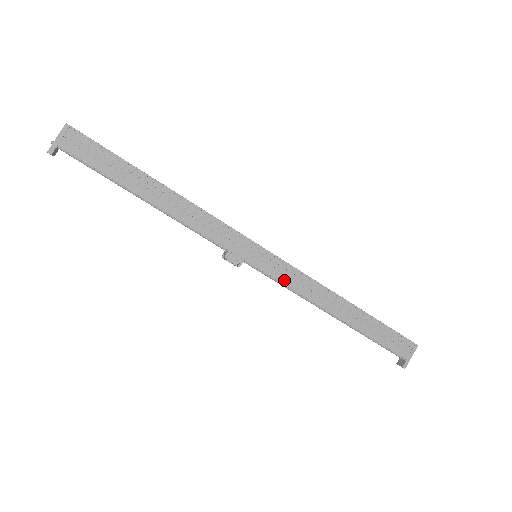
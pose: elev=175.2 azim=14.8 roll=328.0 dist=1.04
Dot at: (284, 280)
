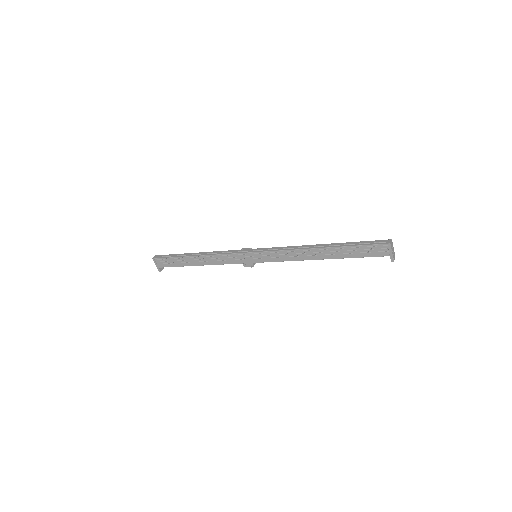
Dot at: (277, 260)
